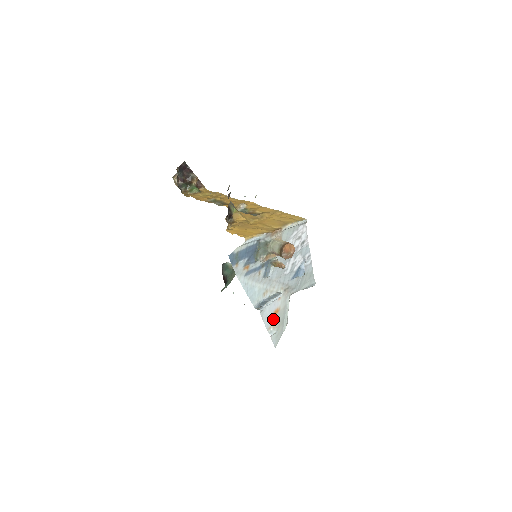
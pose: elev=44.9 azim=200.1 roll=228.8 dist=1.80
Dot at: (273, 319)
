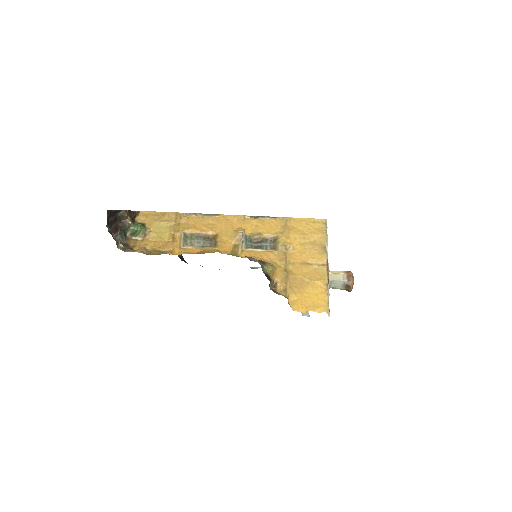
Dot at: occluded
